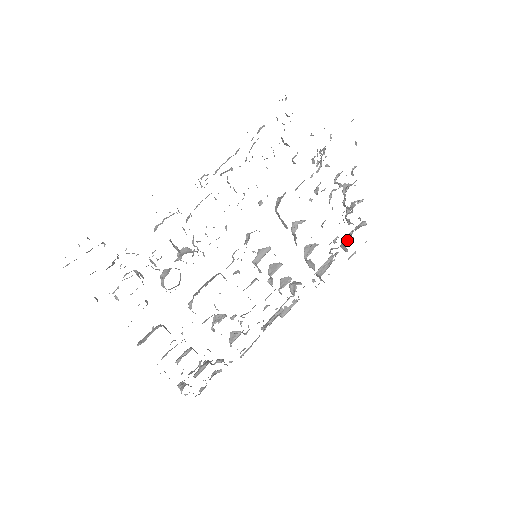
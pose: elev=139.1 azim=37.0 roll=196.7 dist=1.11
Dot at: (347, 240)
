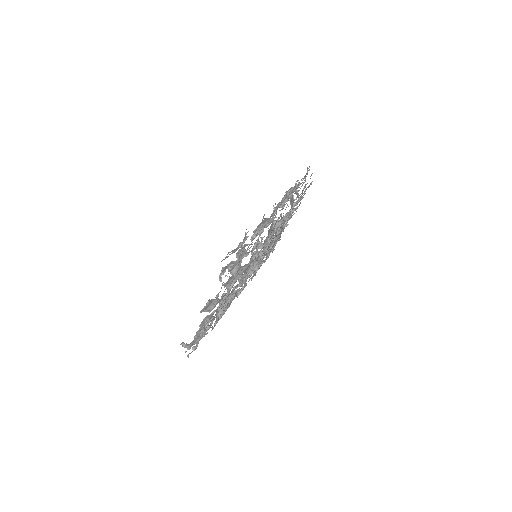
Dot at: occluded
